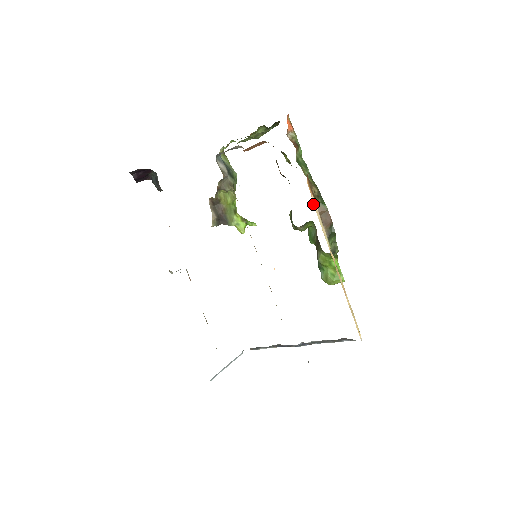
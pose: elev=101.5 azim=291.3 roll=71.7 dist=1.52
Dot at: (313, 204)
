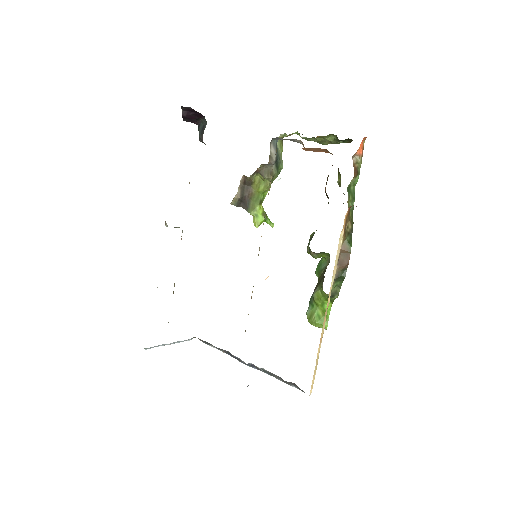
Dot at: (339, 238)
